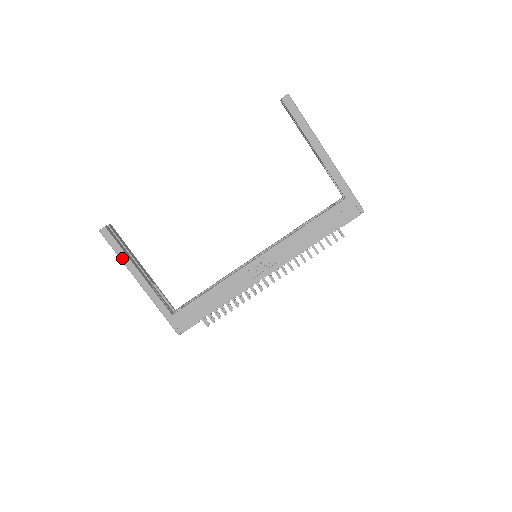
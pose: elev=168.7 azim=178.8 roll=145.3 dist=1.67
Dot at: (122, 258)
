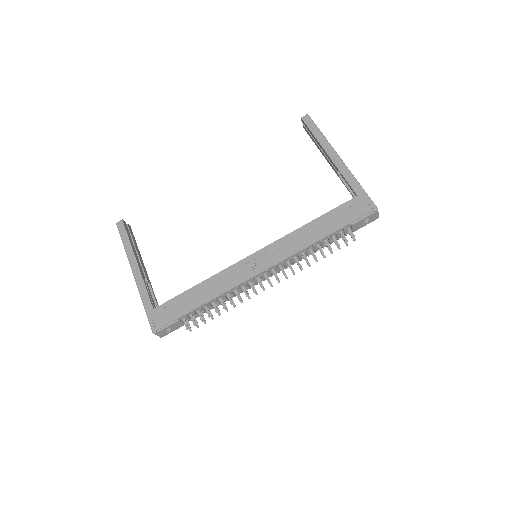
Dot at: (126, 248)
